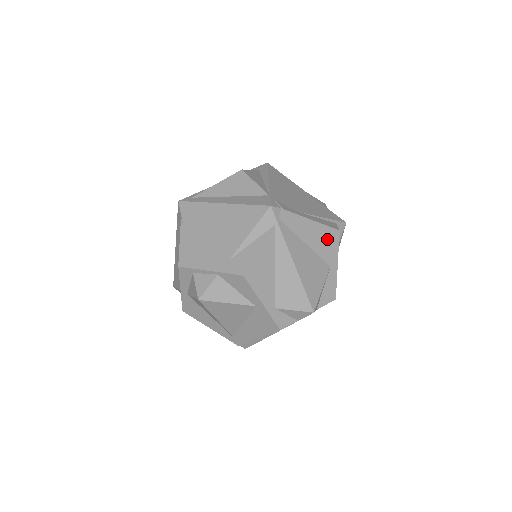
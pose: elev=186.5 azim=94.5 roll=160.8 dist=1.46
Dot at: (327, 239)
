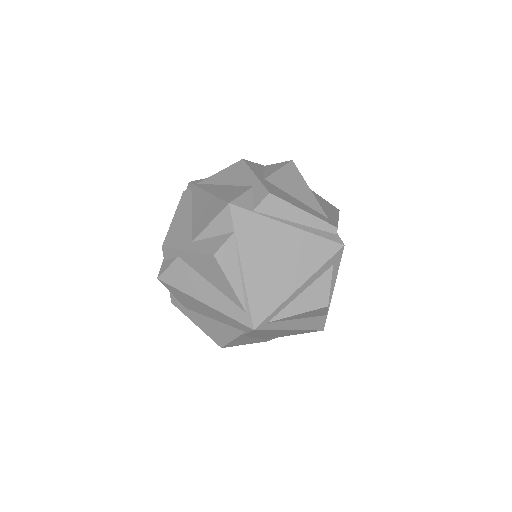
Dot at: occluded
